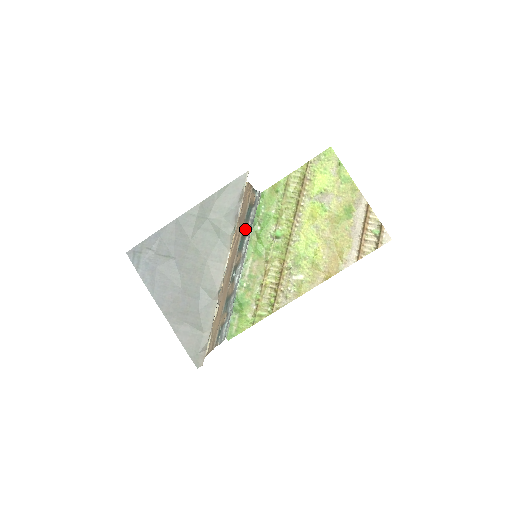
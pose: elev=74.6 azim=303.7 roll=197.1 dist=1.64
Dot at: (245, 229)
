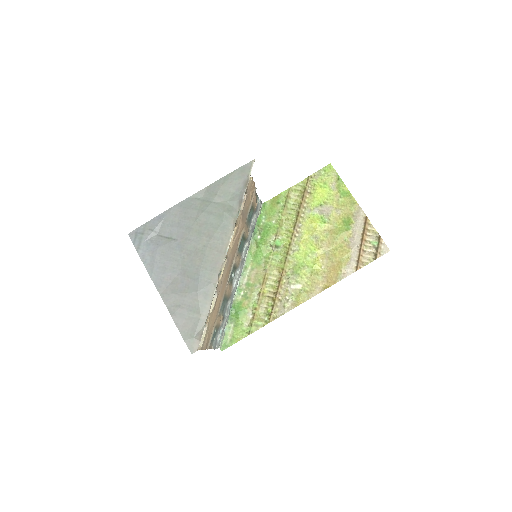
Dot at: (246, 230)
